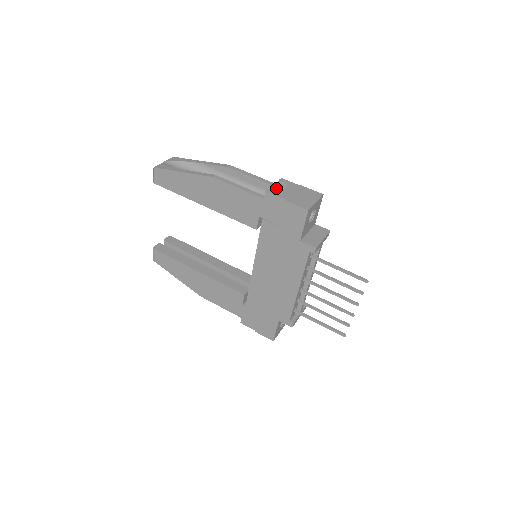
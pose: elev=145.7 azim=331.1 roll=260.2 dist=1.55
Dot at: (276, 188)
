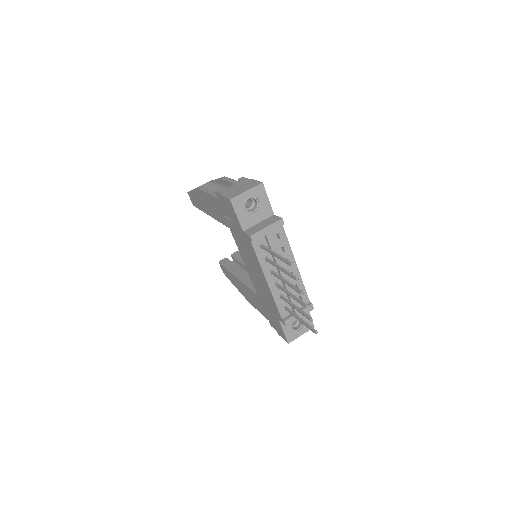
Dot at: occluded
